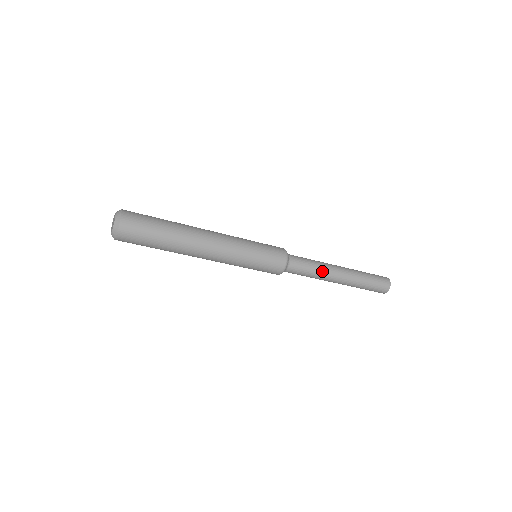
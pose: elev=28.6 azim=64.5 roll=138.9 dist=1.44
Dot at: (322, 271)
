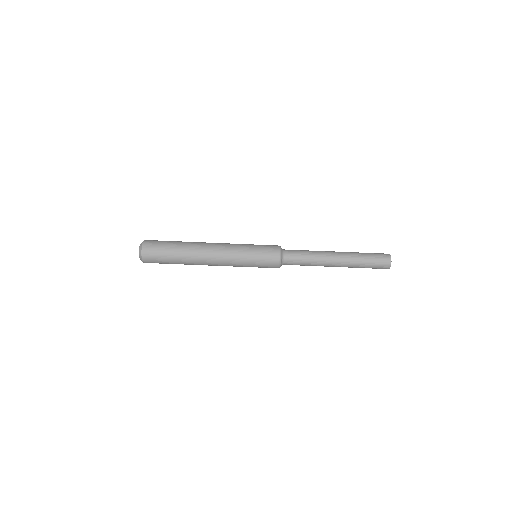
Dot at: (316, 252)
